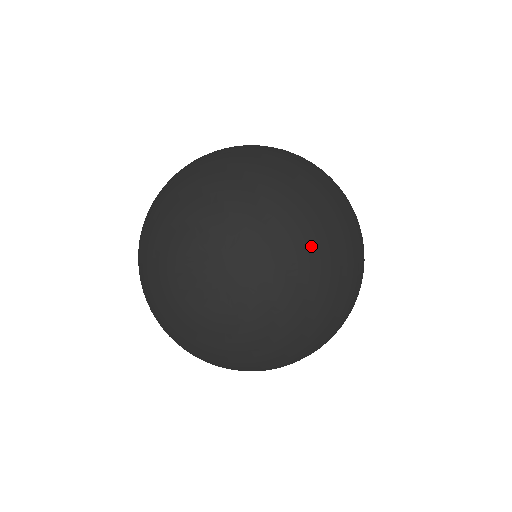
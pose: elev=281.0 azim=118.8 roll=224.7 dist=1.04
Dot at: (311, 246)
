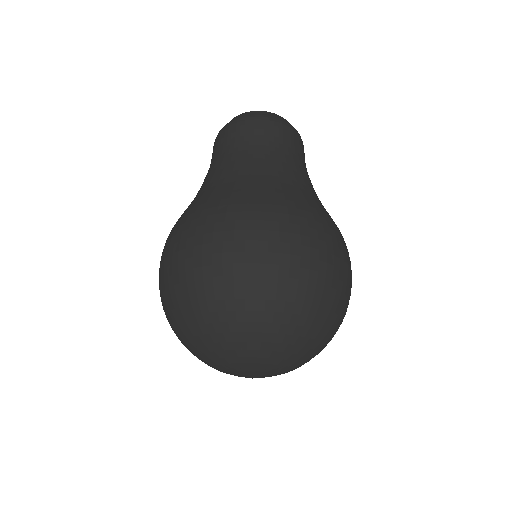
Dot at: (300, 351)
